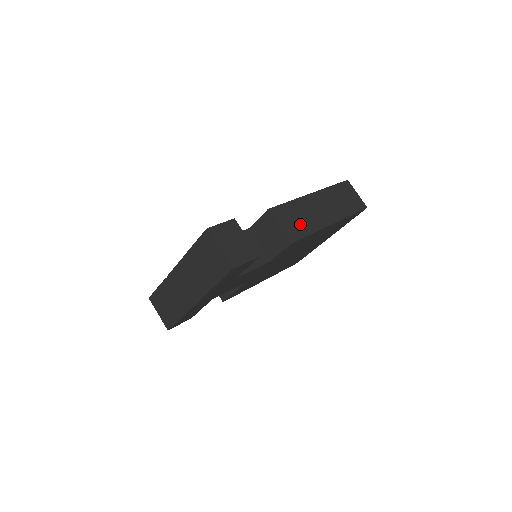
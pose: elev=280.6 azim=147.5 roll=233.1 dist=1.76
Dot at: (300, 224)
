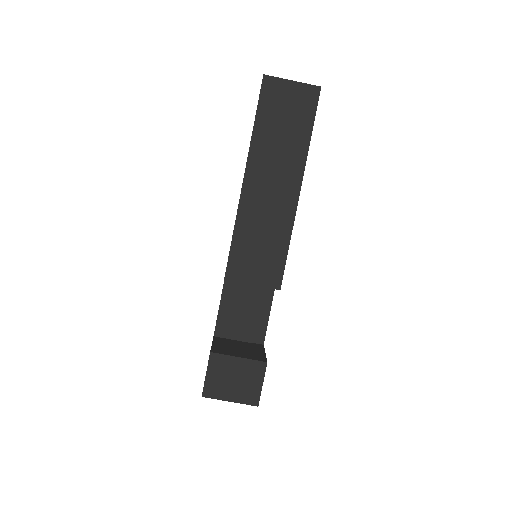
Dot at: (268, 249)
